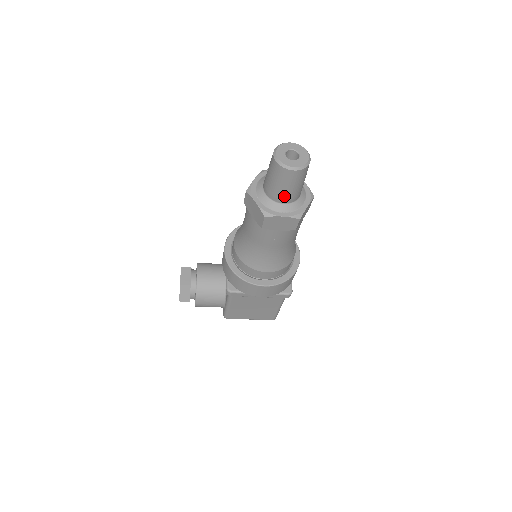
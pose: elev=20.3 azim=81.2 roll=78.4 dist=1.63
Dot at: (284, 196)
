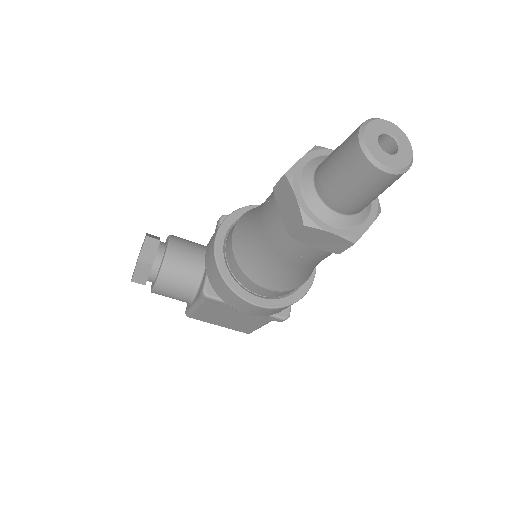
Dot at: (346, 203)
